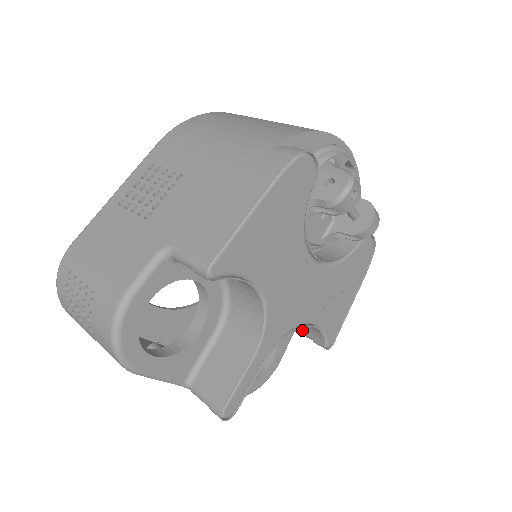
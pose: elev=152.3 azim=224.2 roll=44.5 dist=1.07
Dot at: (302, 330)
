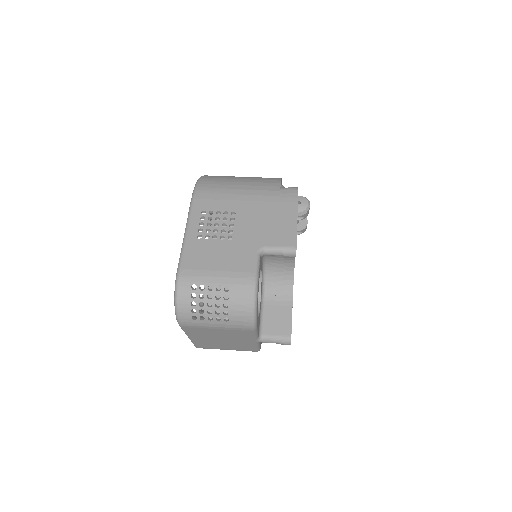
Dot at: occluded
